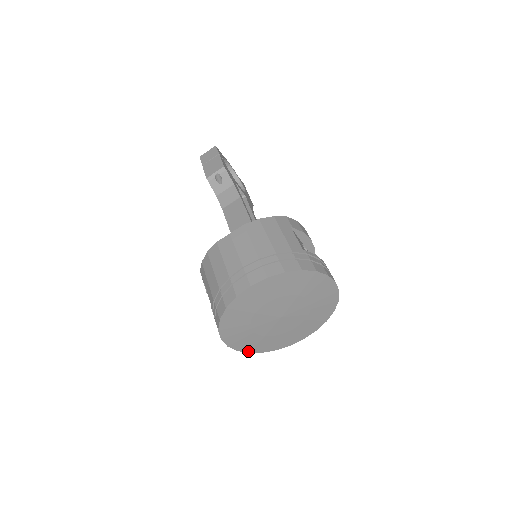
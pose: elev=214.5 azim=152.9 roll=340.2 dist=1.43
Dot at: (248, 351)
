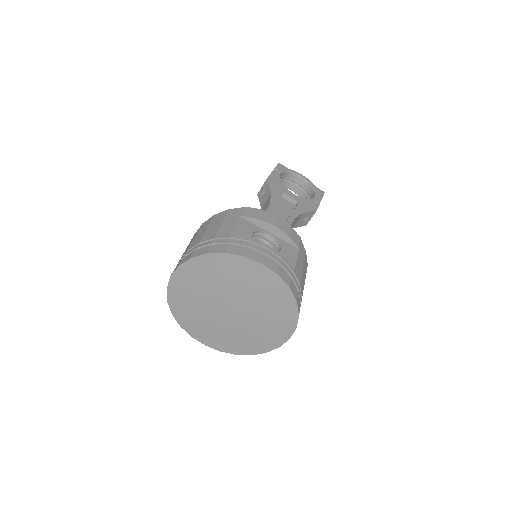
Dot at: (233, 352)
